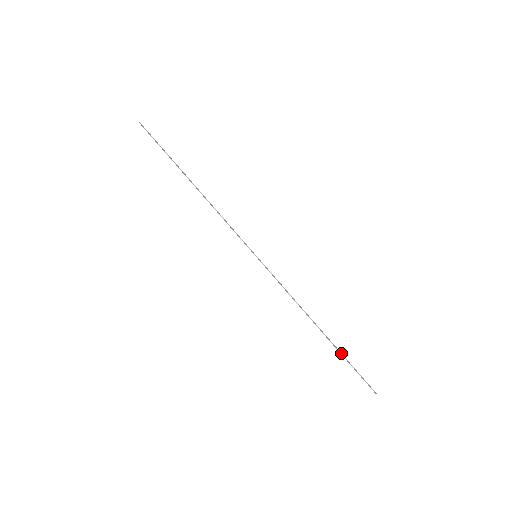
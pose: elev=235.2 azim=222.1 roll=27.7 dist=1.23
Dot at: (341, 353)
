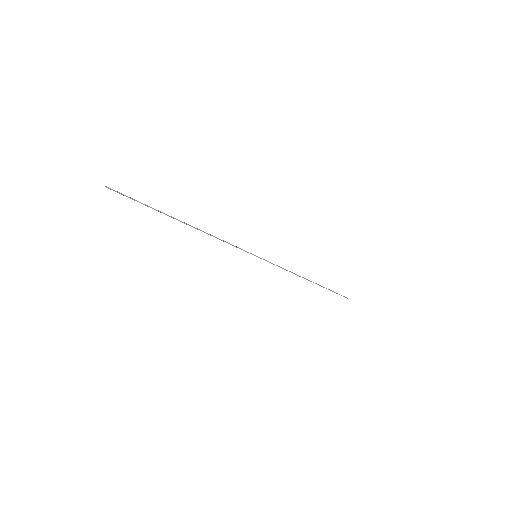
Dot at: occluded
